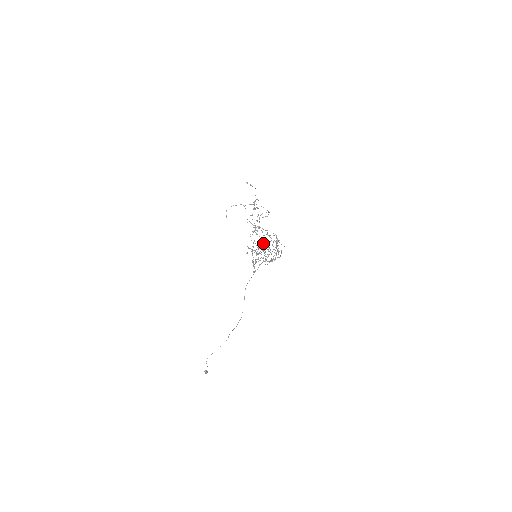
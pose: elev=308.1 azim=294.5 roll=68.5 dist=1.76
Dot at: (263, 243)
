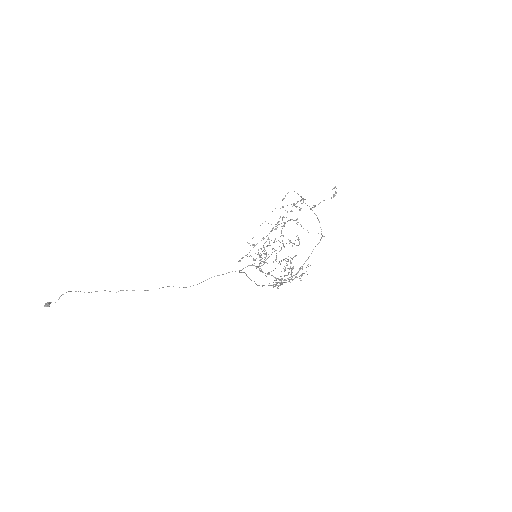
Dot at: (268, 245)
